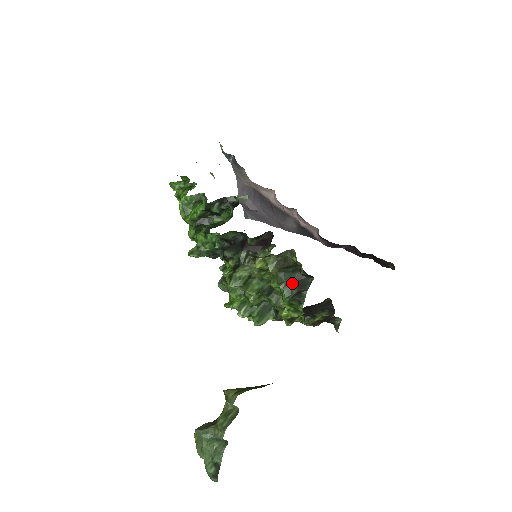
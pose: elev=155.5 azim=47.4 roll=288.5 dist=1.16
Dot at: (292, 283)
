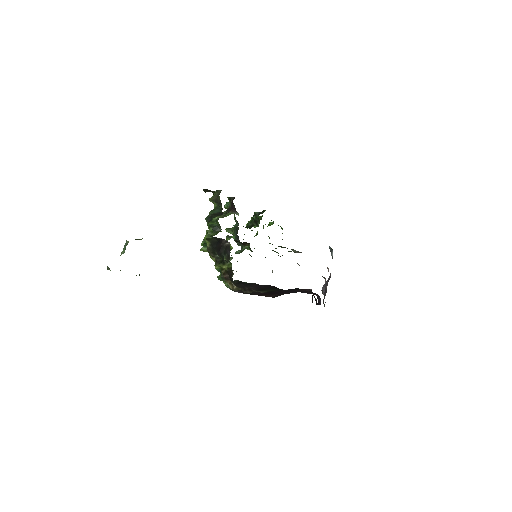
Dot at: occluded
